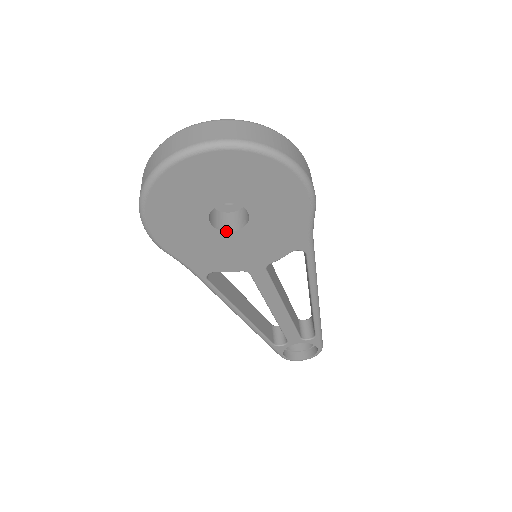
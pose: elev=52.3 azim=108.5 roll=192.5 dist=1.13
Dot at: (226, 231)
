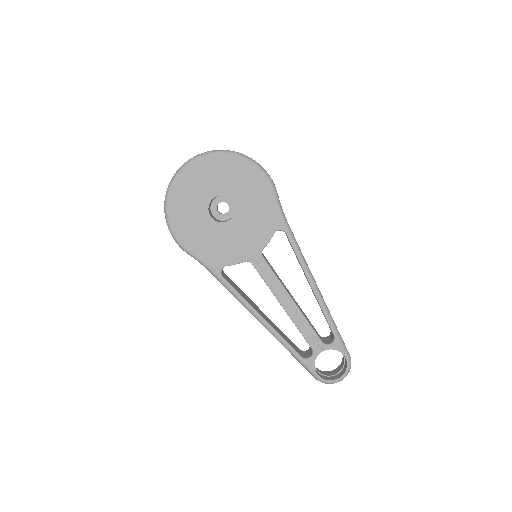
Dot at: (223, 222)
